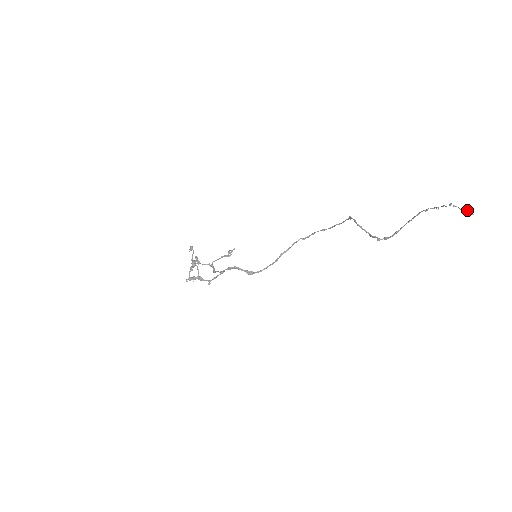
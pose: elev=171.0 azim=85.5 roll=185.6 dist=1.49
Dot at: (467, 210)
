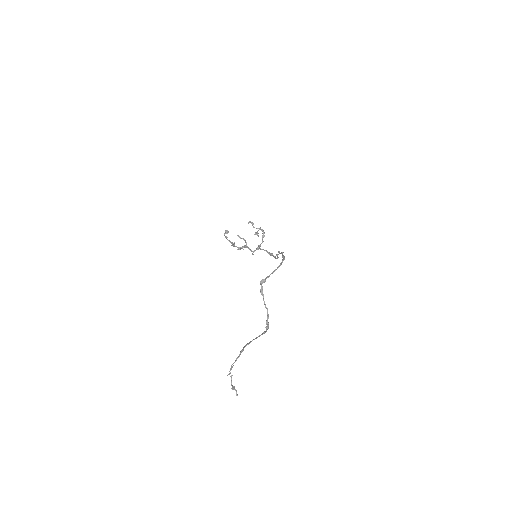
Dot at: (234, 389)
